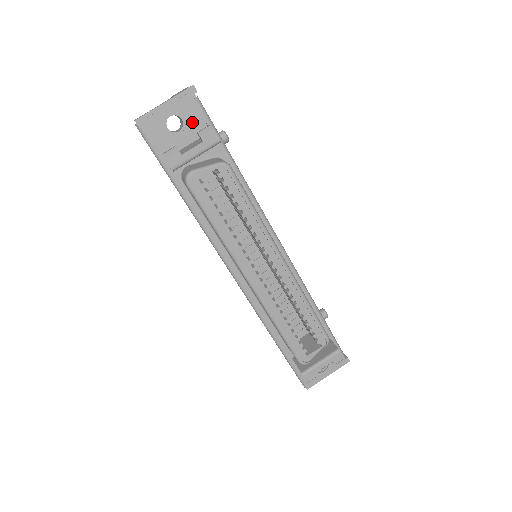
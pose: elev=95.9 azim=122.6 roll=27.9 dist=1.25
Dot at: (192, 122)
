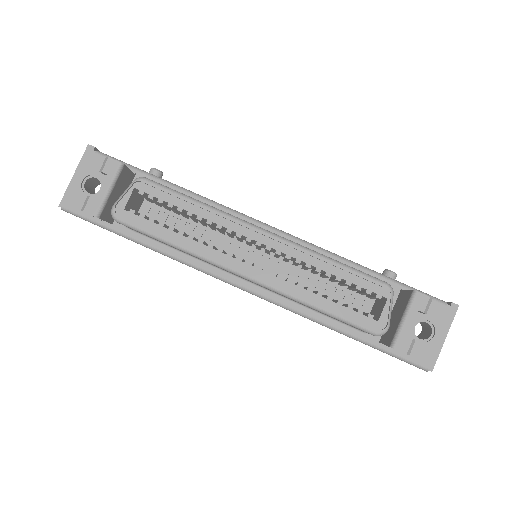
Dot at: occluded
